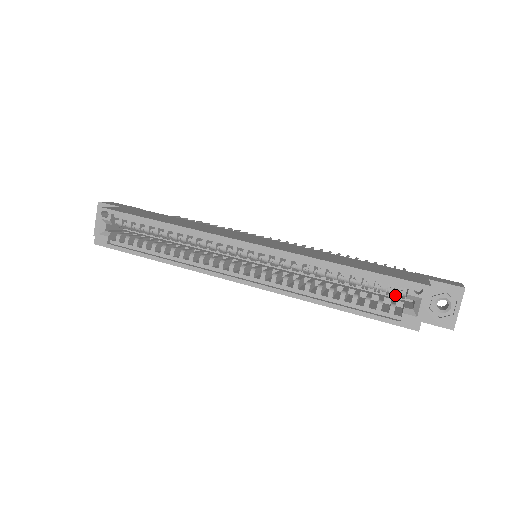
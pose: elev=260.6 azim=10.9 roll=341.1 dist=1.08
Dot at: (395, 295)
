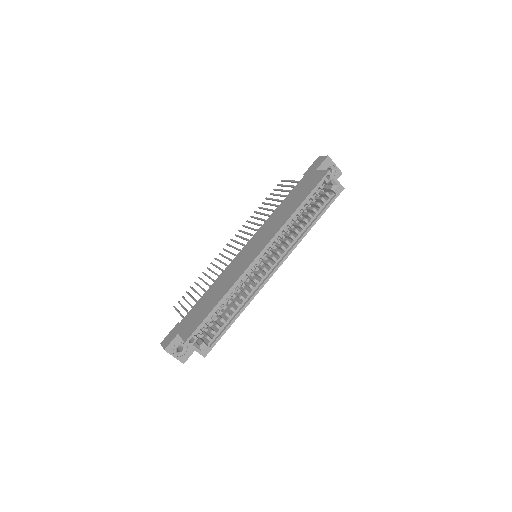
Dot at: occluded
